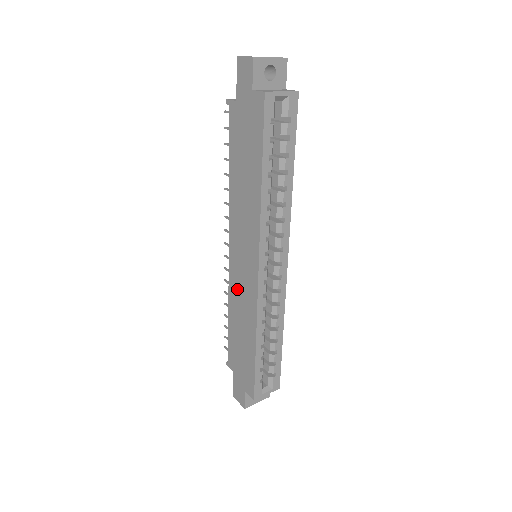
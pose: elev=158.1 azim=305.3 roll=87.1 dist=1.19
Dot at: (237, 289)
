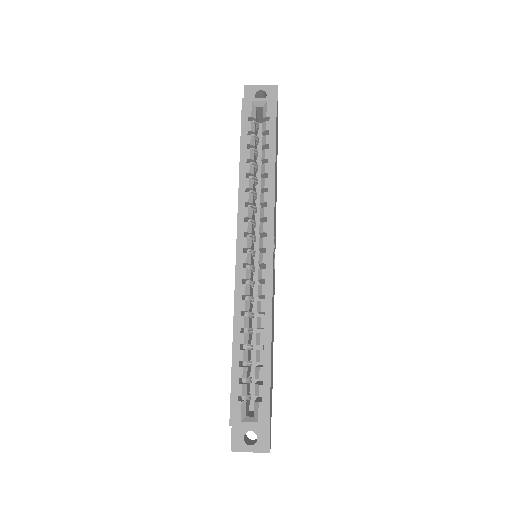
Dot at: occluded
